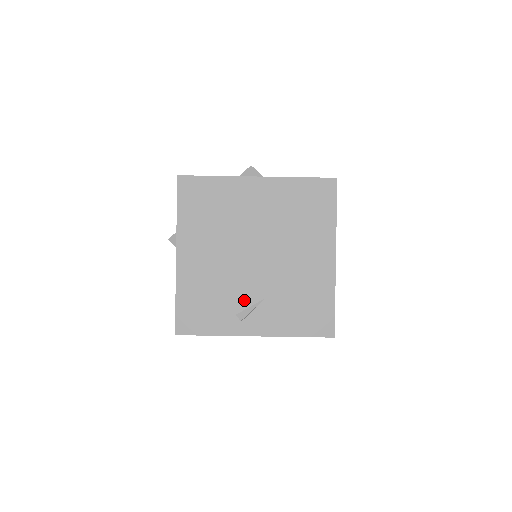
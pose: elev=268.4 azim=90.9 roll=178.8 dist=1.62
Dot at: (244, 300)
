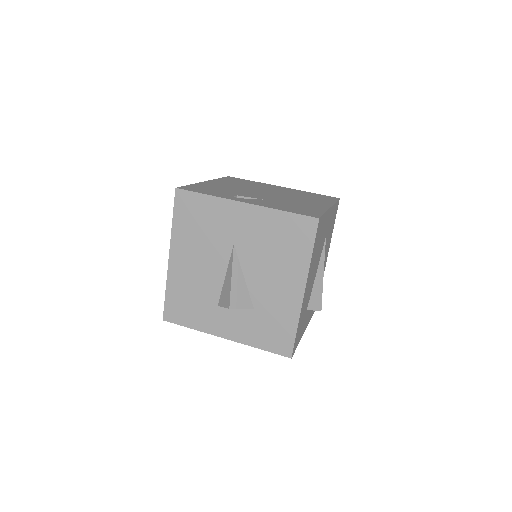
Dot at: (245, 196)
